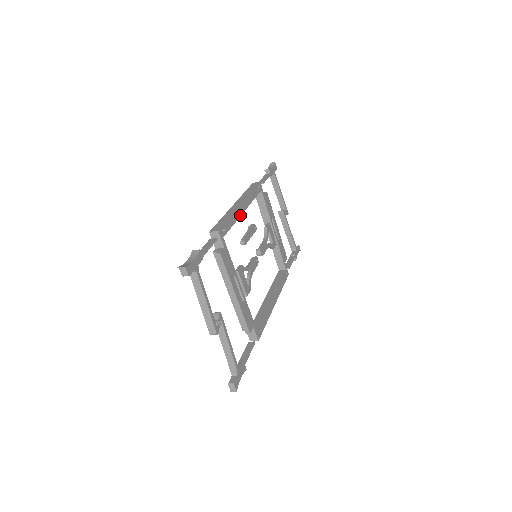
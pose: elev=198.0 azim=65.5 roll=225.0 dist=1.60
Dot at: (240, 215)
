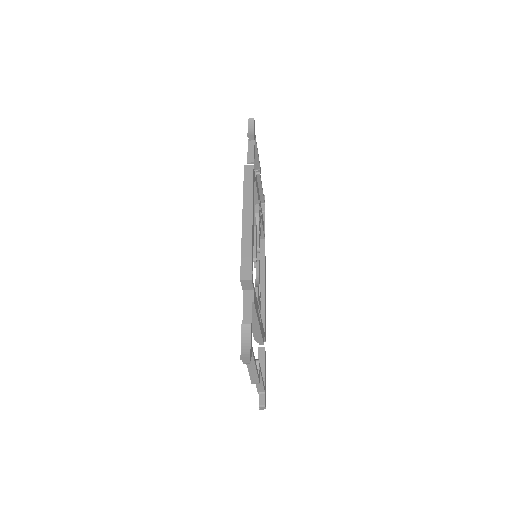
Dot at: (253, 233)
